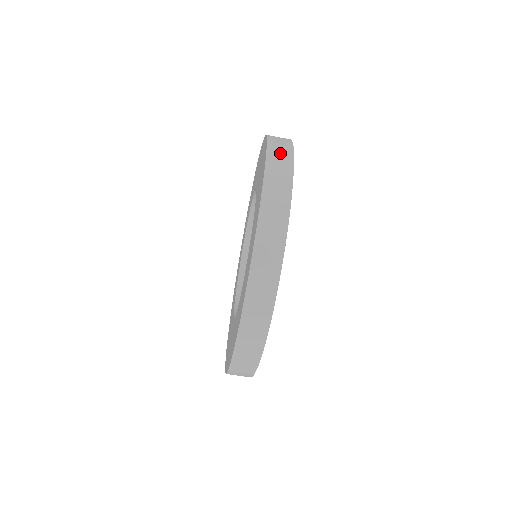
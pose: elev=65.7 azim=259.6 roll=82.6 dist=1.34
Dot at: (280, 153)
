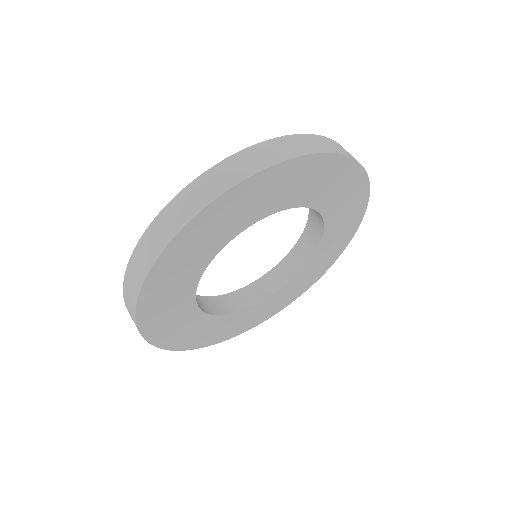
Dot at: occluded
